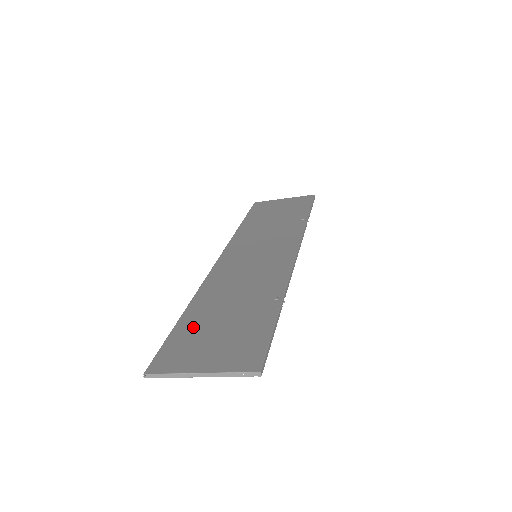
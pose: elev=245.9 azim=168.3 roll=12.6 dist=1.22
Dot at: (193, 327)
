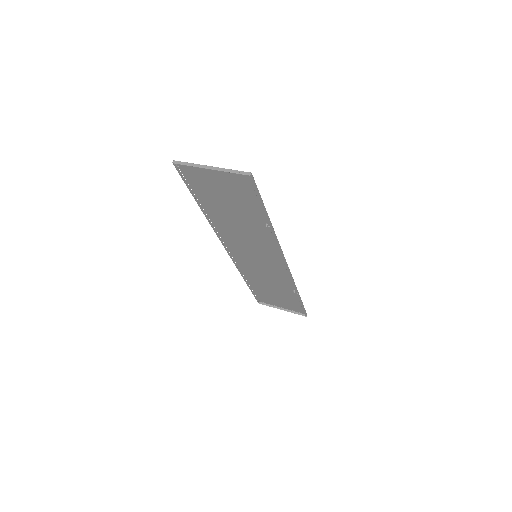
Dot at: (208, 196)
